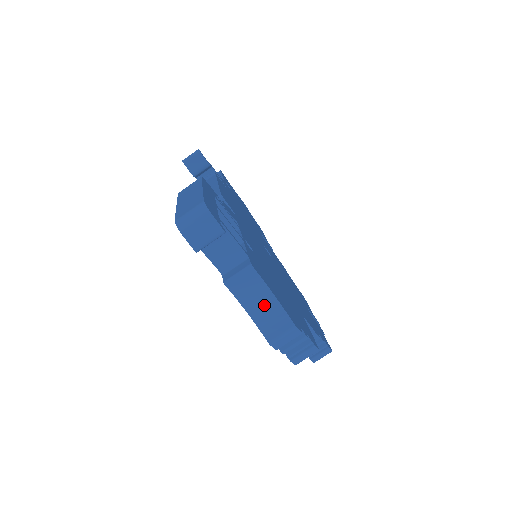
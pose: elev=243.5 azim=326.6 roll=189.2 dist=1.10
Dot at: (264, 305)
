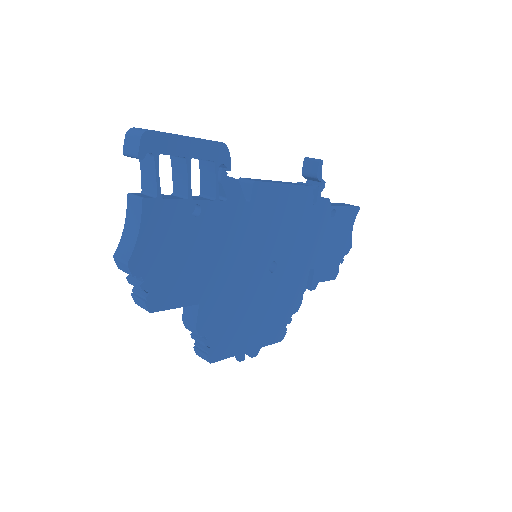
Dot at: (132, 232)
